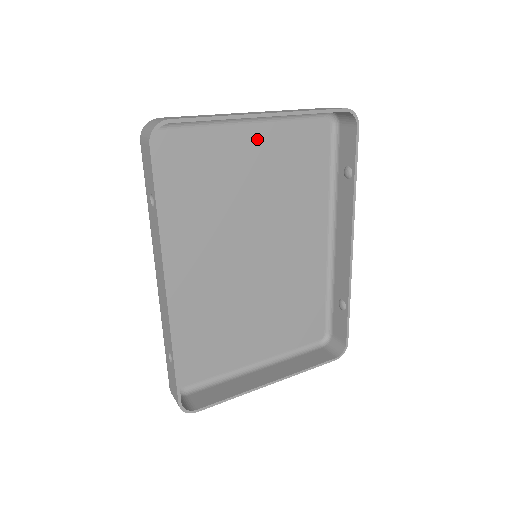
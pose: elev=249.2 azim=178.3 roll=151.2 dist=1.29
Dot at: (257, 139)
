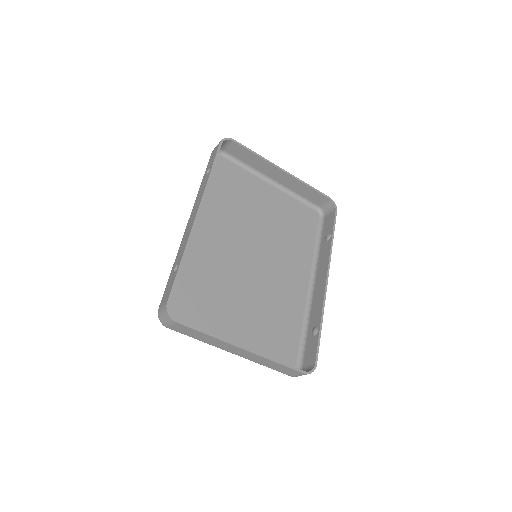
Dot at: (273, 195)
